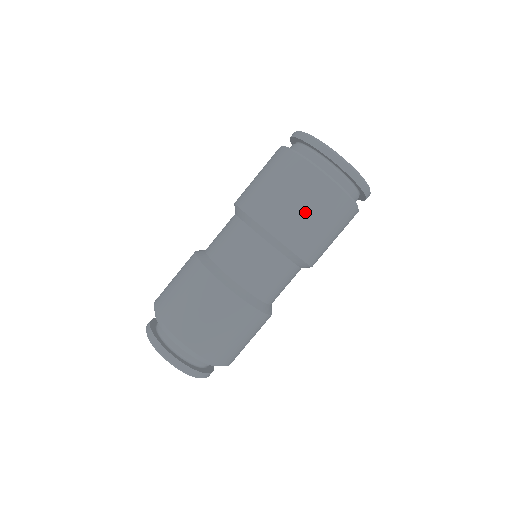
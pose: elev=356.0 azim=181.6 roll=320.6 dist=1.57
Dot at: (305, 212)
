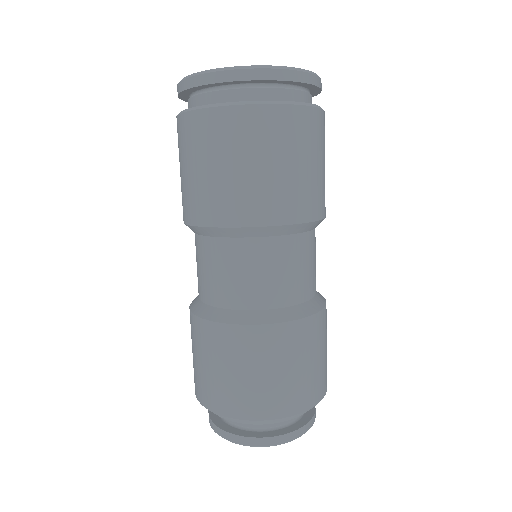
Dot at: (320, 167)
